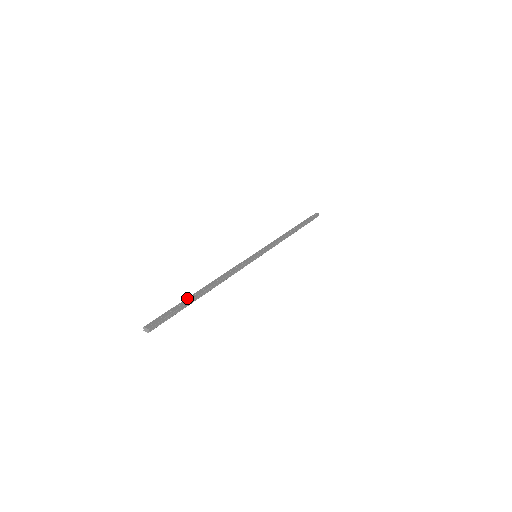
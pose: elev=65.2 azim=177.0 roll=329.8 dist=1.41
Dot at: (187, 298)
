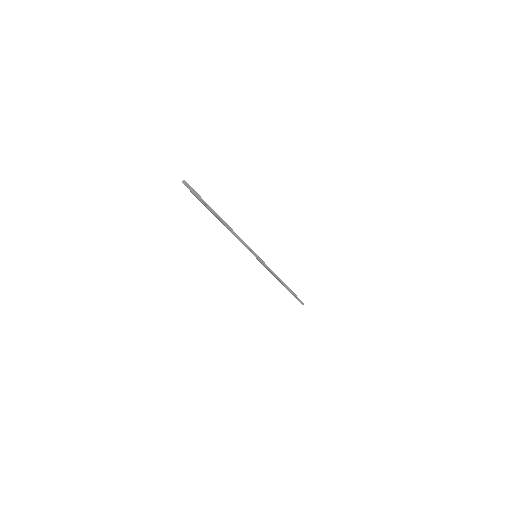
Dot at: occluded
